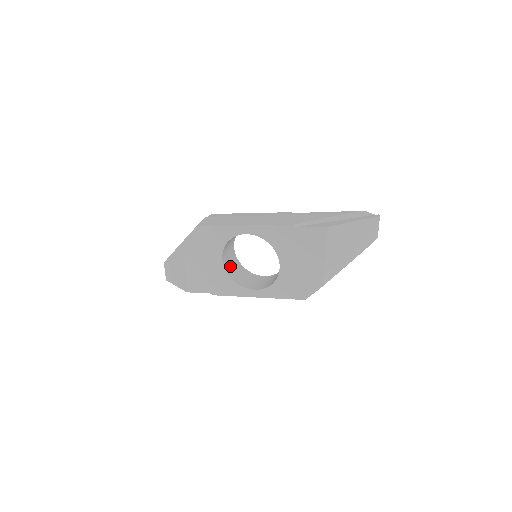
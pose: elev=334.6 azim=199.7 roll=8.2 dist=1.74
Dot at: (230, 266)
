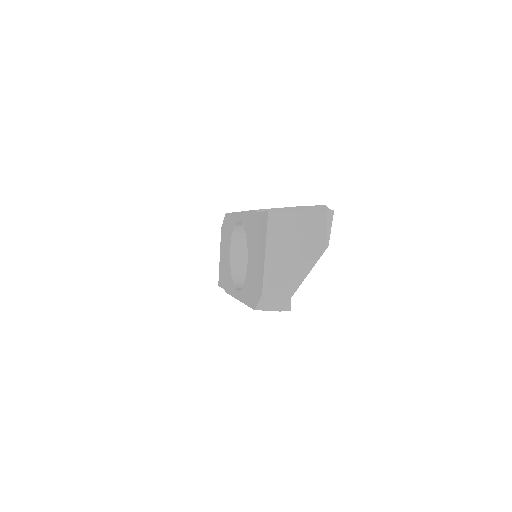
Dot at: (242, 264)
